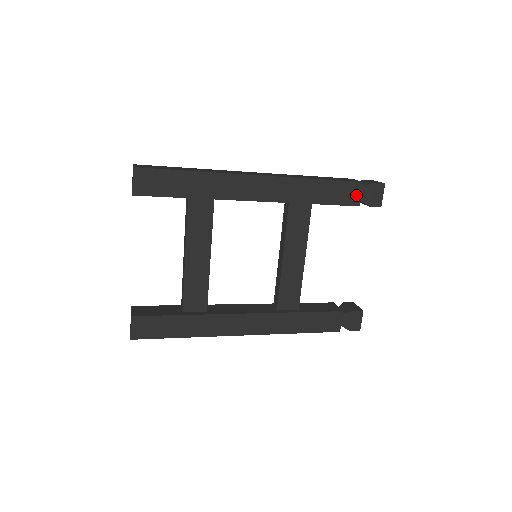
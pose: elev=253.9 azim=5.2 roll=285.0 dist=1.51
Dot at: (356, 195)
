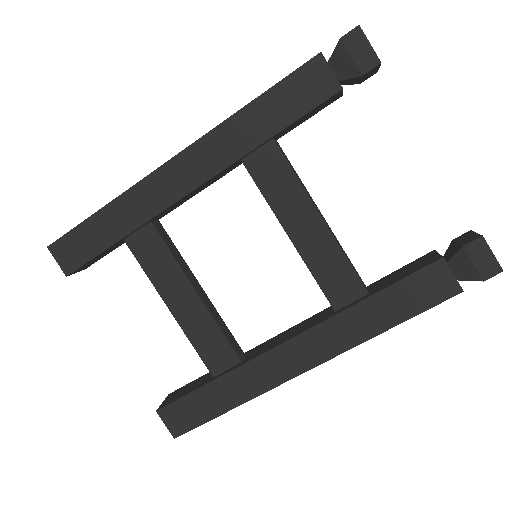
Dot at: (324, 78)
